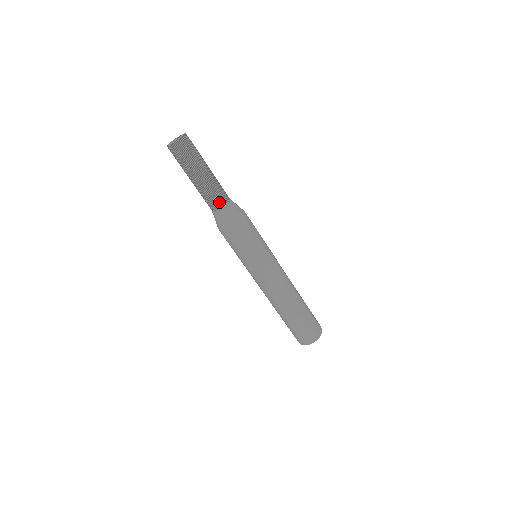
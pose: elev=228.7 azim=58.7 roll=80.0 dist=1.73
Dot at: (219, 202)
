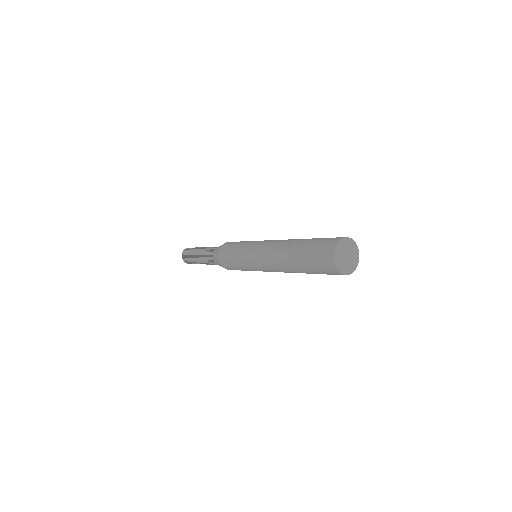
Dot at: (212, 250)
